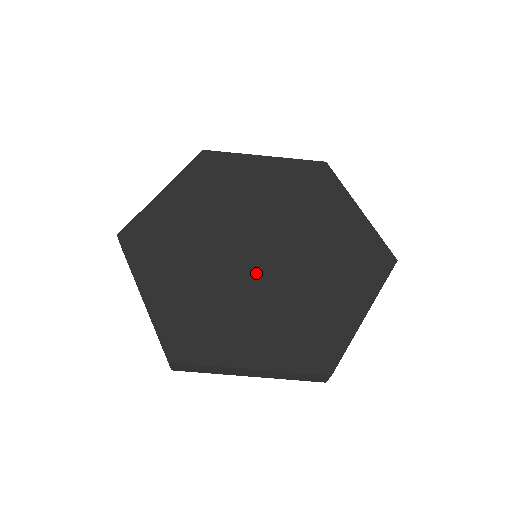
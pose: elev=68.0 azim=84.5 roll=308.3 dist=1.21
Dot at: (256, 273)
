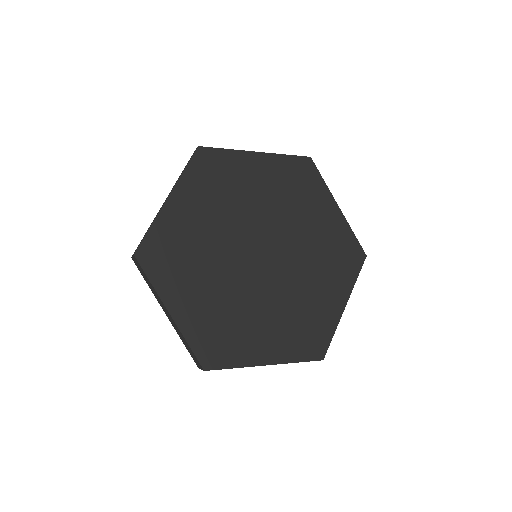
Dot at: (241, 267)
